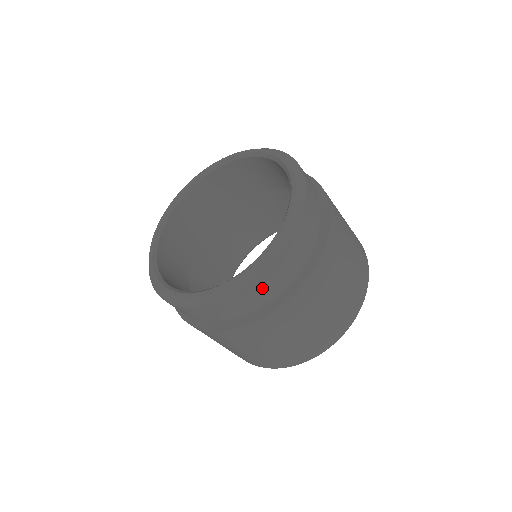
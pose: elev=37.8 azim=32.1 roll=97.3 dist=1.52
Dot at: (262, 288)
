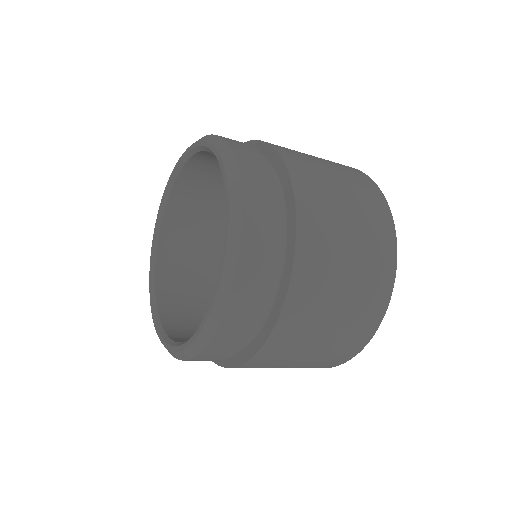
Dot at: occluded
